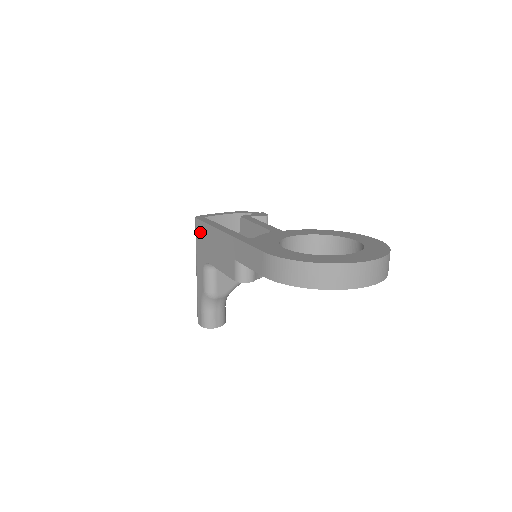
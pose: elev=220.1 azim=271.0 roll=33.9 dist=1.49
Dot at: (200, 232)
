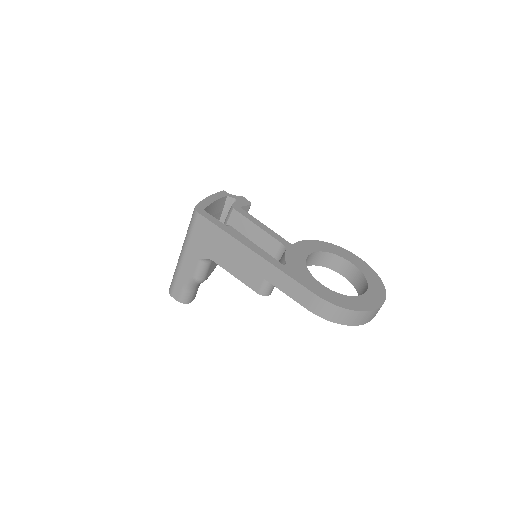
Dot at: (204, 229)
